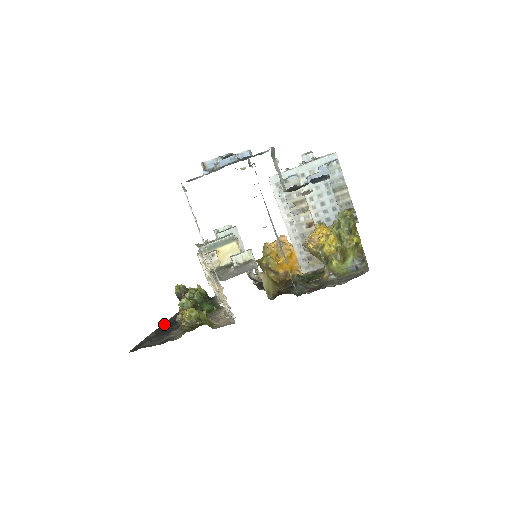
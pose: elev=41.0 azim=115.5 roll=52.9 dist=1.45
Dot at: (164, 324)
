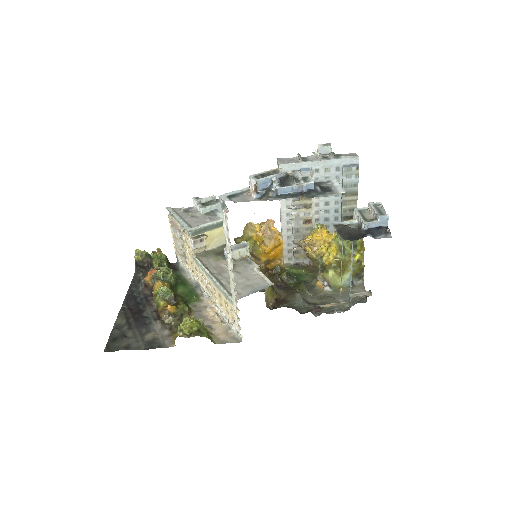
Dot at: (128, 302)
